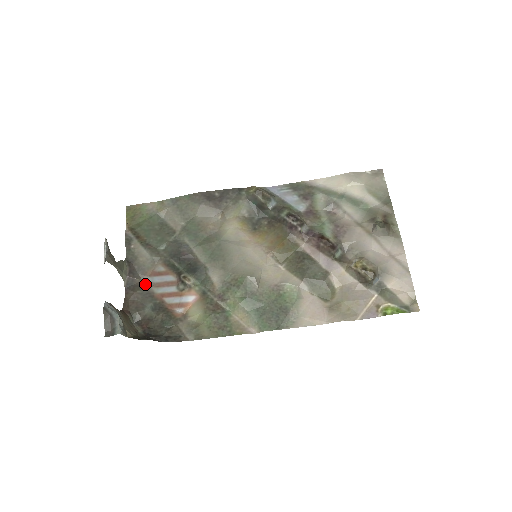
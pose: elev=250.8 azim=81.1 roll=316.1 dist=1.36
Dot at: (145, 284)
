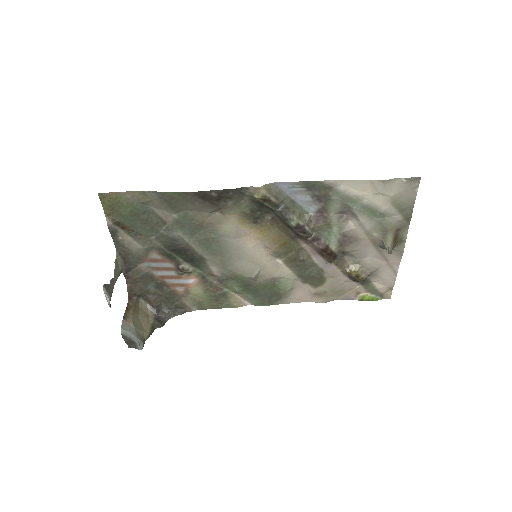
Dot at: (143, 269)
